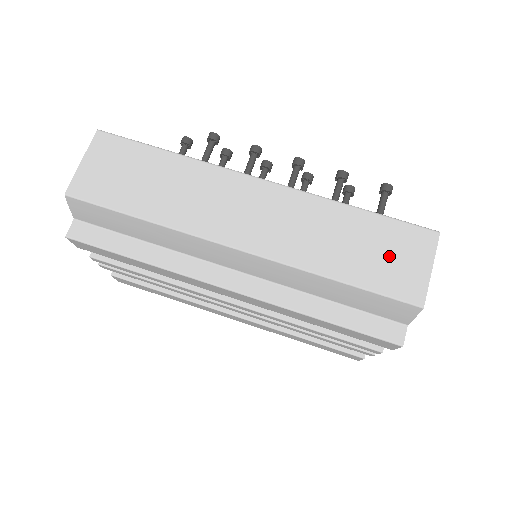
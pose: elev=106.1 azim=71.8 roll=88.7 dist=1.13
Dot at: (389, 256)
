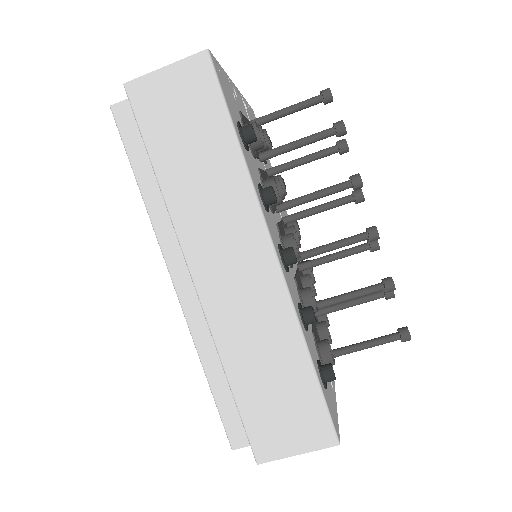
Dot at: (283, 413)
